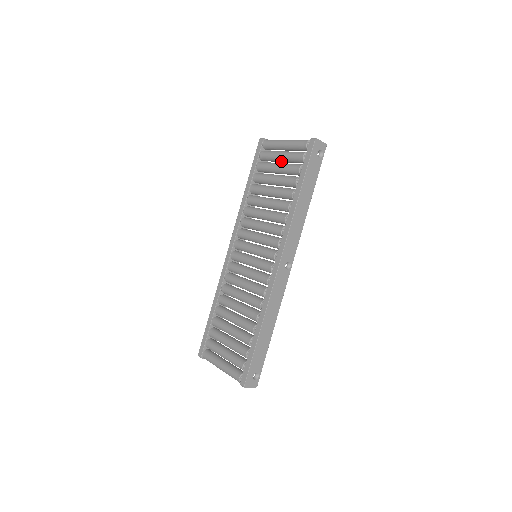
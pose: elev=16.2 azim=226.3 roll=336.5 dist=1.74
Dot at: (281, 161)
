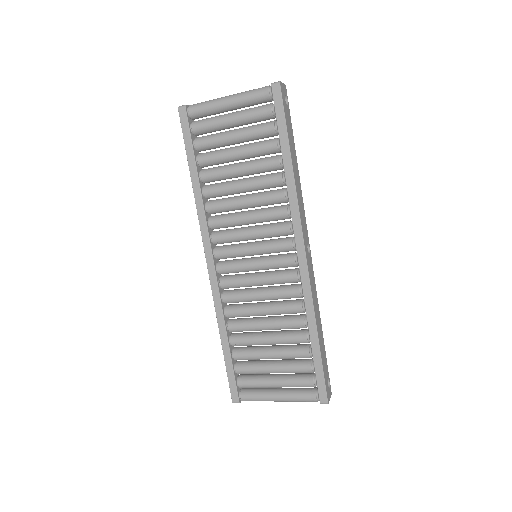
Dot at: (232, 127)
